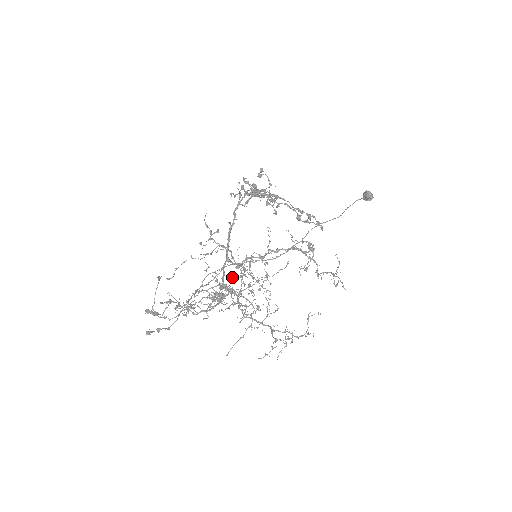
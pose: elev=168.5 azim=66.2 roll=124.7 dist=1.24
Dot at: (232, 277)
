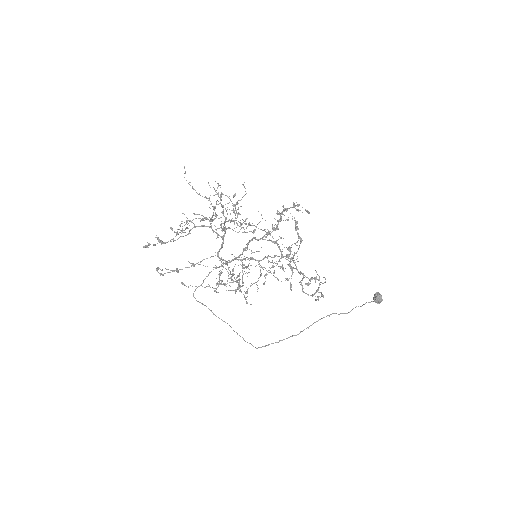
Dot at: (230, 290)
